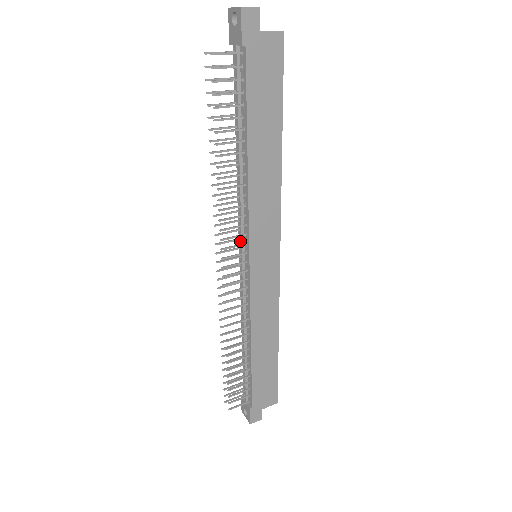
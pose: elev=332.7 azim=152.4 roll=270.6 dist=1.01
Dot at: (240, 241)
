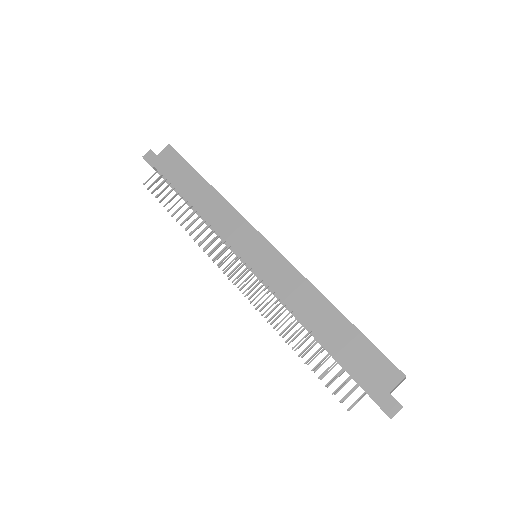
Dot at: occluded
